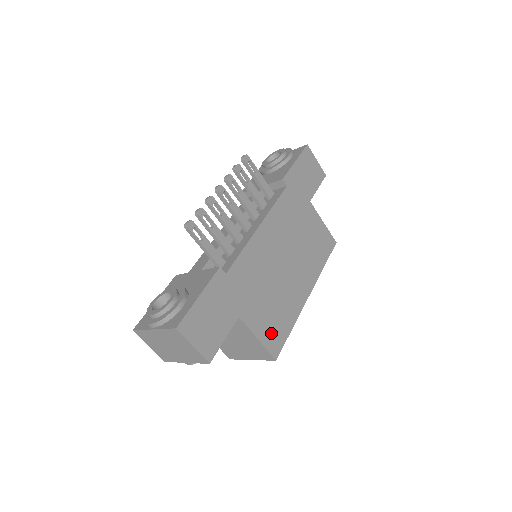
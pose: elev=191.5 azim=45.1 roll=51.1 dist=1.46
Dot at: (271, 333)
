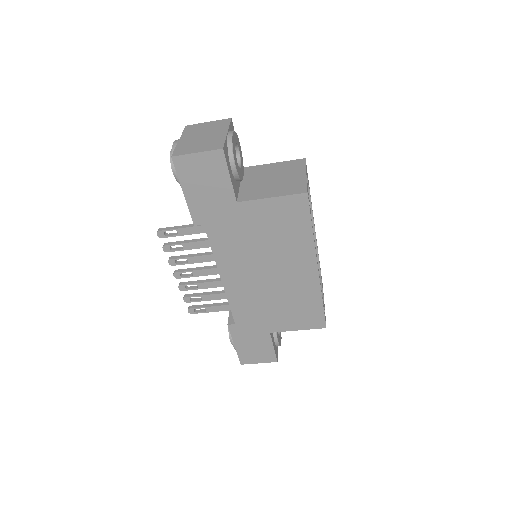
Dot at: (305, 319)
